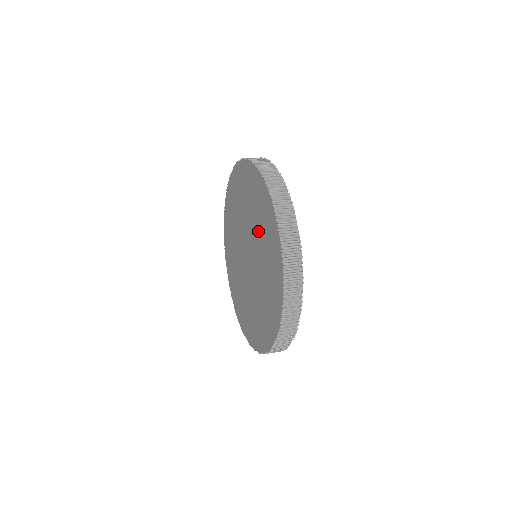
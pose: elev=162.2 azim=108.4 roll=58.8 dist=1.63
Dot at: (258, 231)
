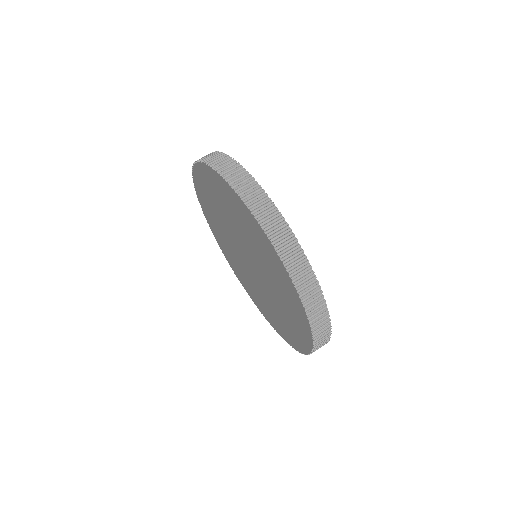
Dot at: (258, 255)
